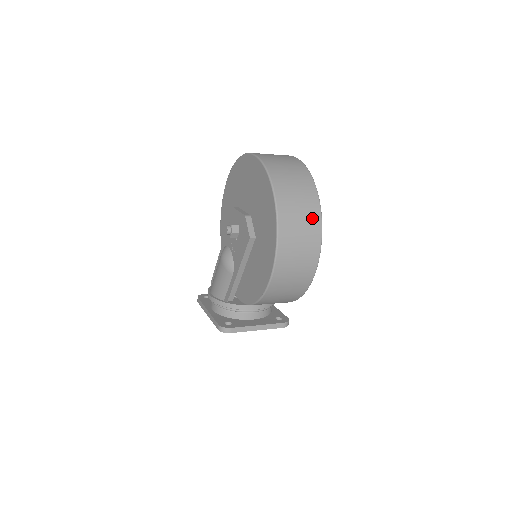
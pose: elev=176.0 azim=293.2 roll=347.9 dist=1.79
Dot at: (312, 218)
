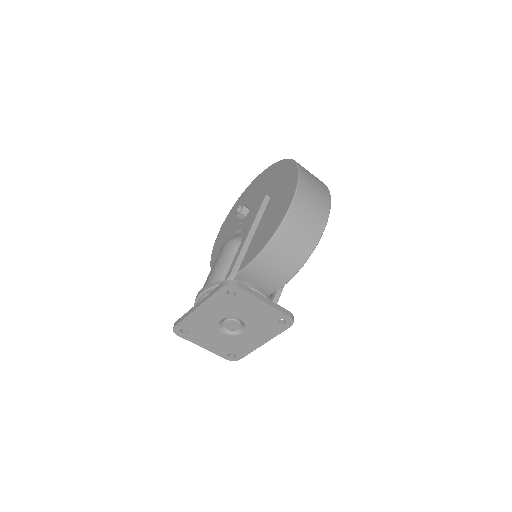
Dot at: occluded
